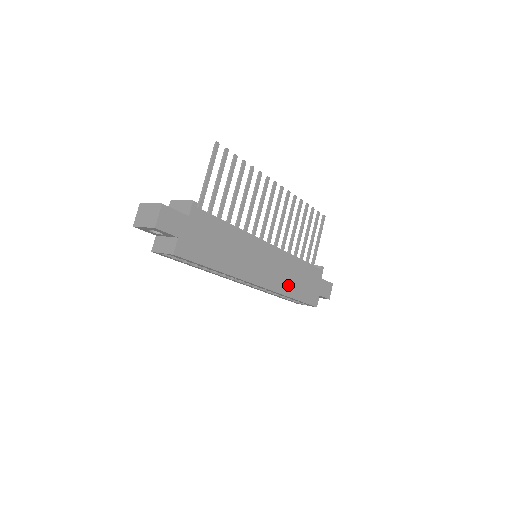
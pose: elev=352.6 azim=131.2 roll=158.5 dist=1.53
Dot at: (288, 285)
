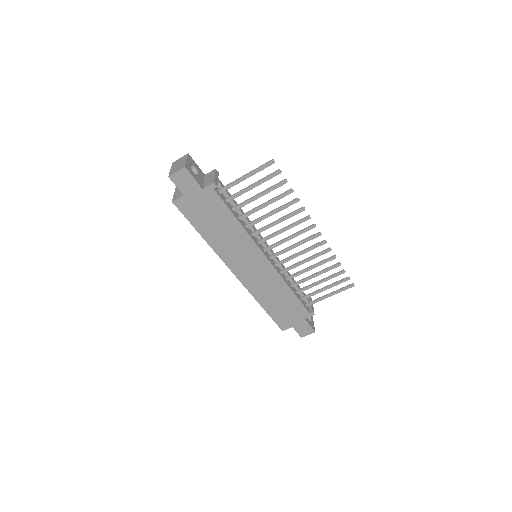
Dot at: (264, 296)
